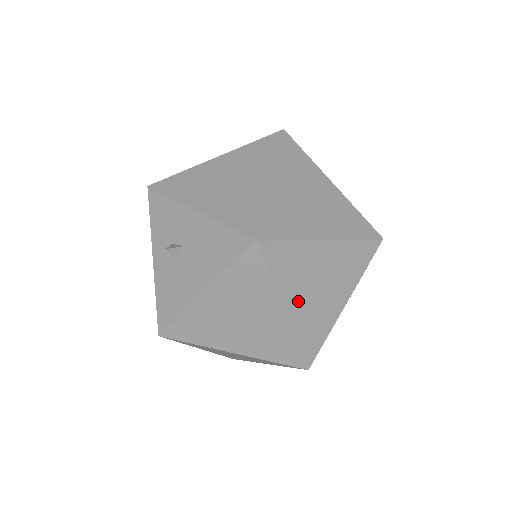
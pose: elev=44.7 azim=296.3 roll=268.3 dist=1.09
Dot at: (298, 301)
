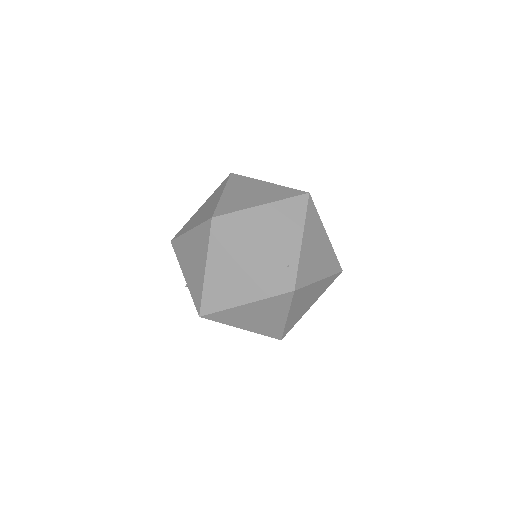
Dot at: (248, 325)
